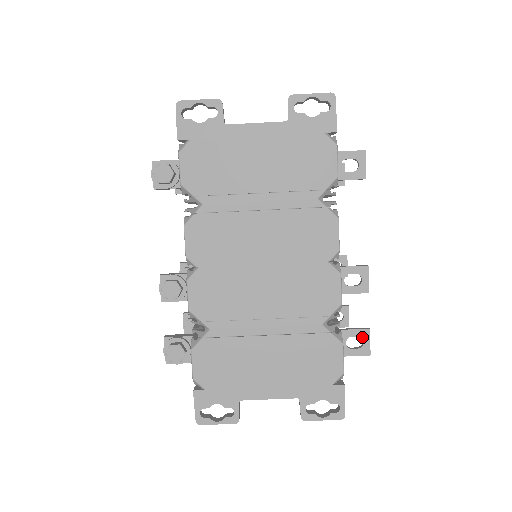
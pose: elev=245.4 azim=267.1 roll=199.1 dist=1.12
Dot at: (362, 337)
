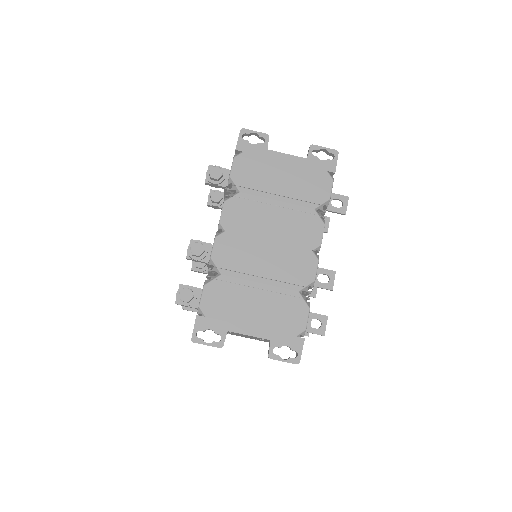
Dot at: (321, 321)
